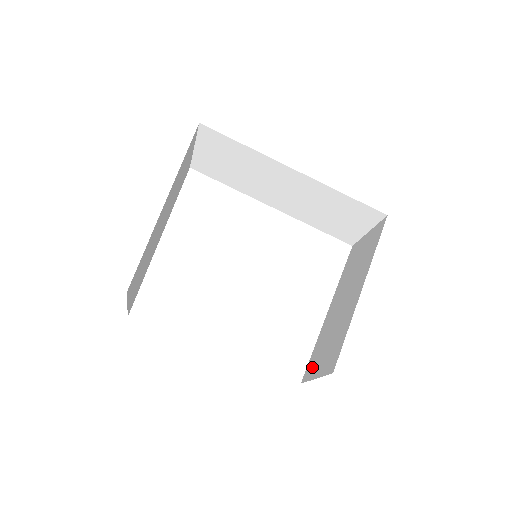
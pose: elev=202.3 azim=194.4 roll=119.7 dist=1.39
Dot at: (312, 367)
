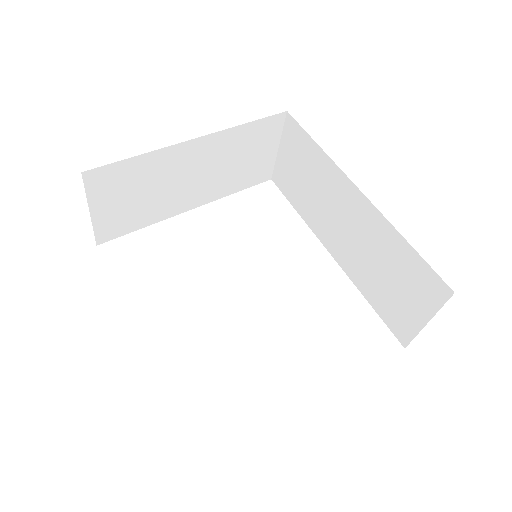
Dot at: occluded
